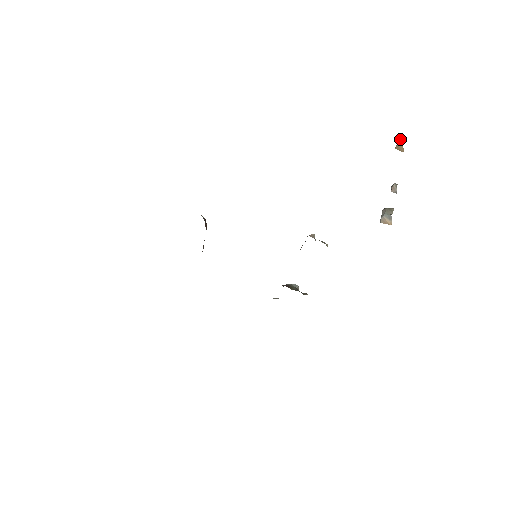
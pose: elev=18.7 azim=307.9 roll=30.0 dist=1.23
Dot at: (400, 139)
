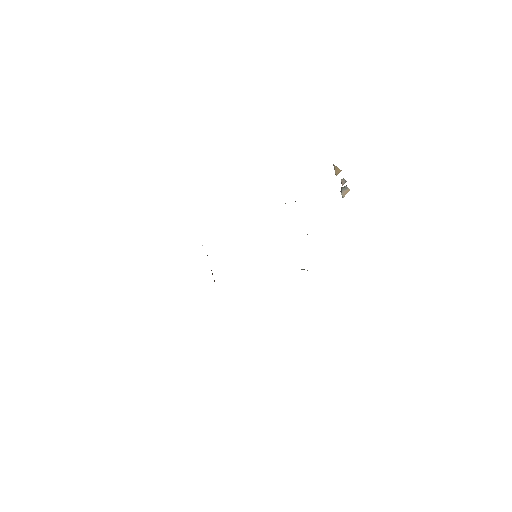
Dot at: (334, 167)
